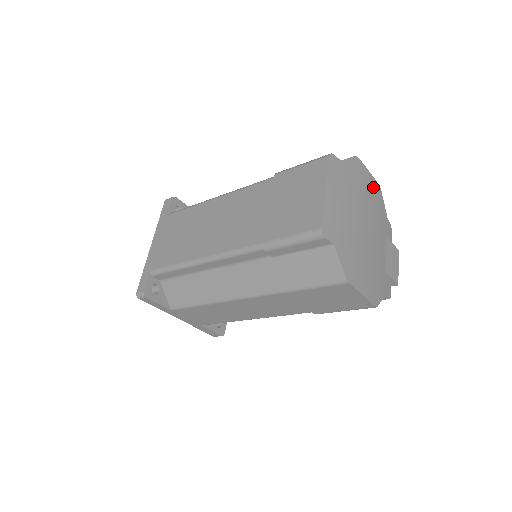
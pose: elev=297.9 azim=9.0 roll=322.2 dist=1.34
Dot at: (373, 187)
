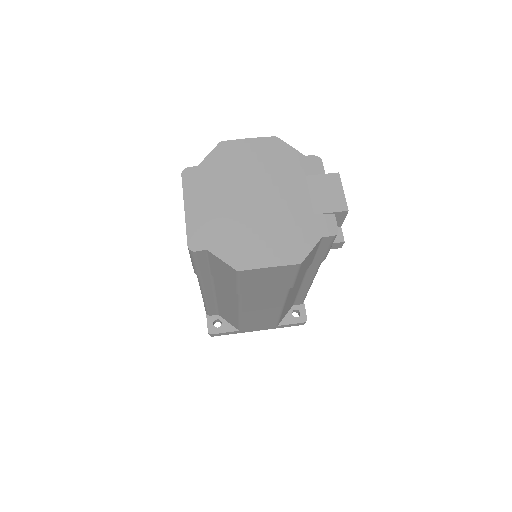
Dot at: (260, 148)
